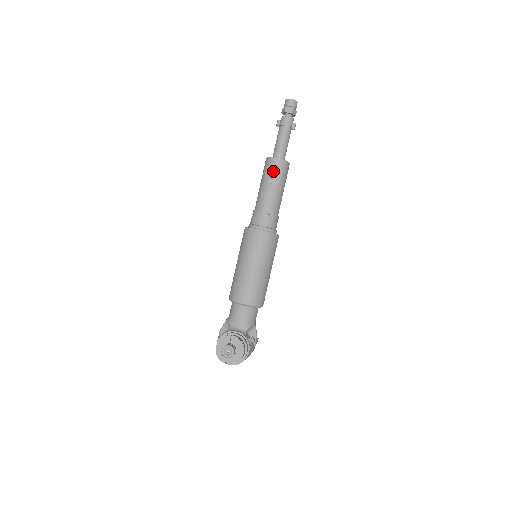
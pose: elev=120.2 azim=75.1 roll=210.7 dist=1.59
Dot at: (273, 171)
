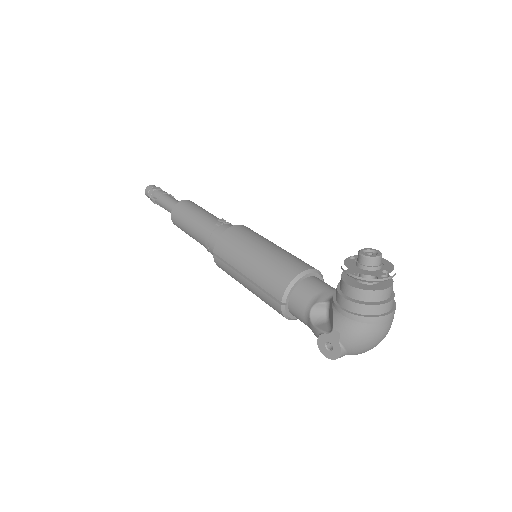
Dot at: (191, 205)
